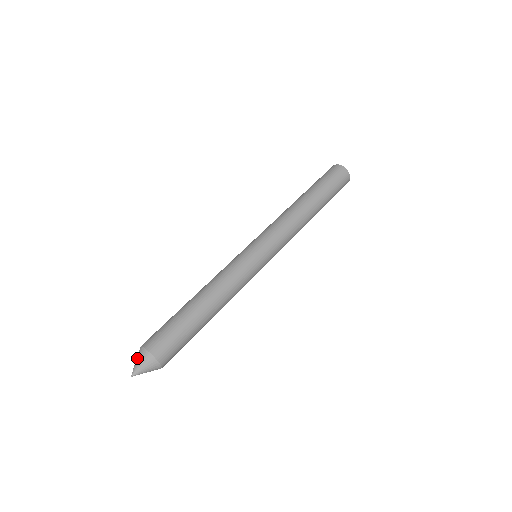
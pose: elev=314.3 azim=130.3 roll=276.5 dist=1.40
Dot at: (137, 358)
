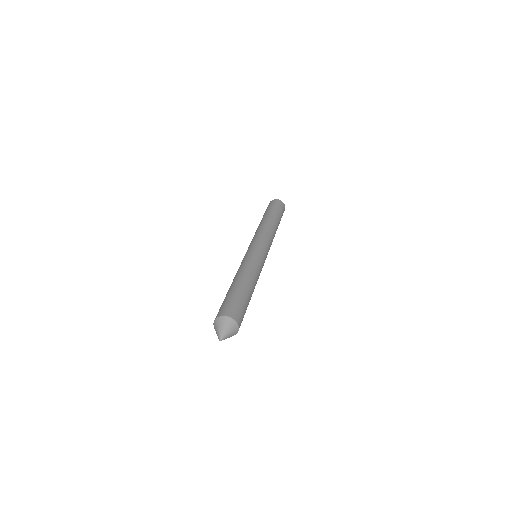
Dot at: (217, 327)
